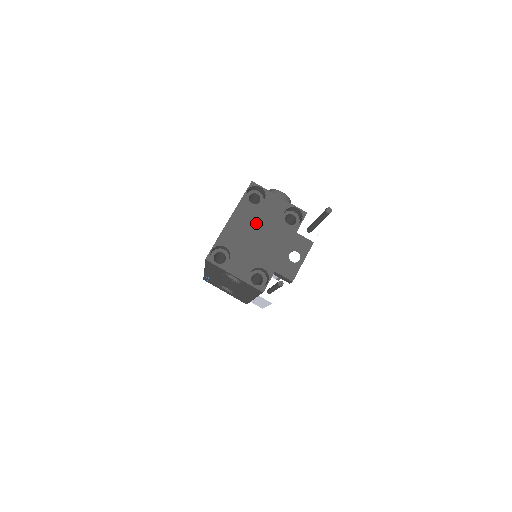
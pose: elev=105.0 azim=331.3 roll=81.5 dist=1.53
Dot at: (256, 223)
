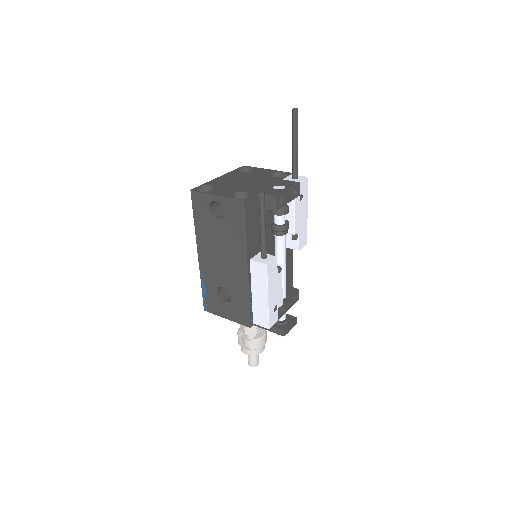
Dot at: (244, 177)
